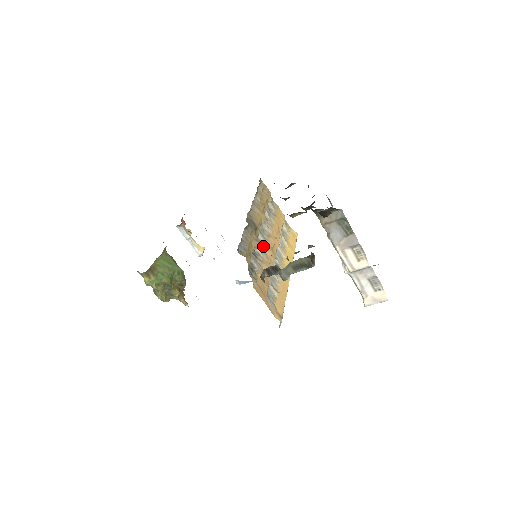
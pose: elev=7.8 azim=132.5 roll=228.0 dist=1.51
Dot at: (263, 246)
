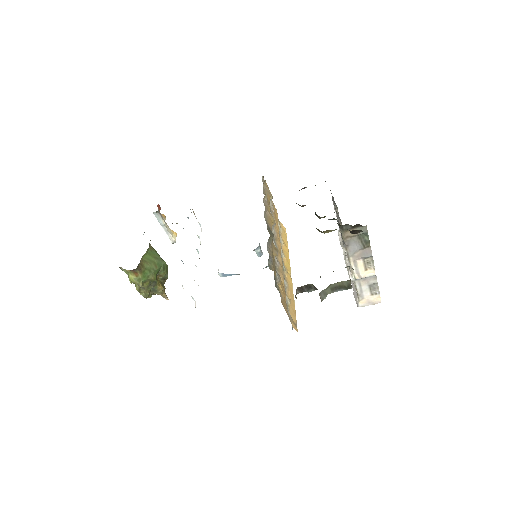
Dot at: occluded
